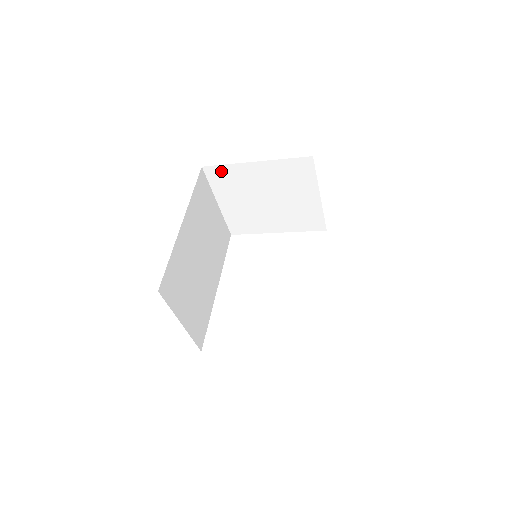
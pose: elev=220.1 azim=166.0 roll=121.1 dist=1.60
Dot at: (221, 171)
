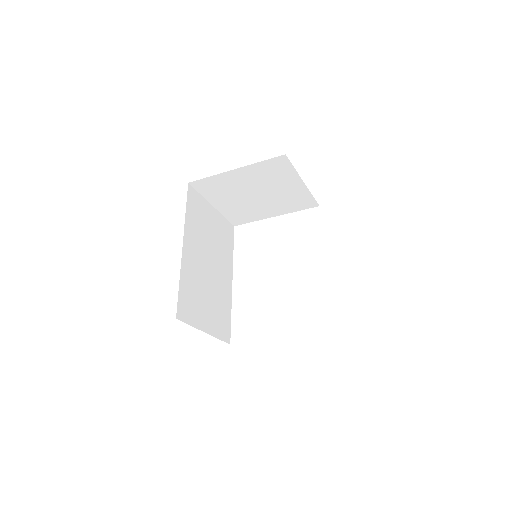
Dot at: (207, 182)
